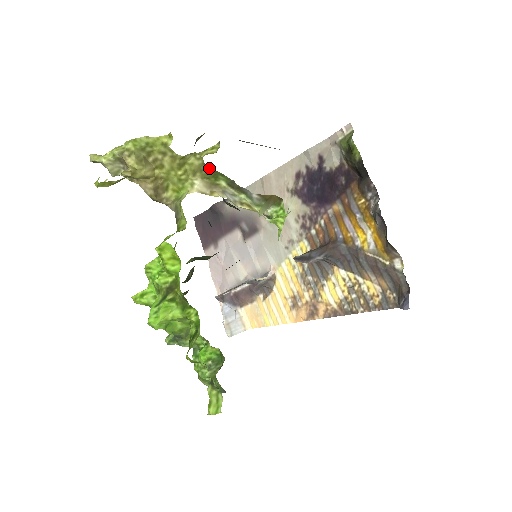
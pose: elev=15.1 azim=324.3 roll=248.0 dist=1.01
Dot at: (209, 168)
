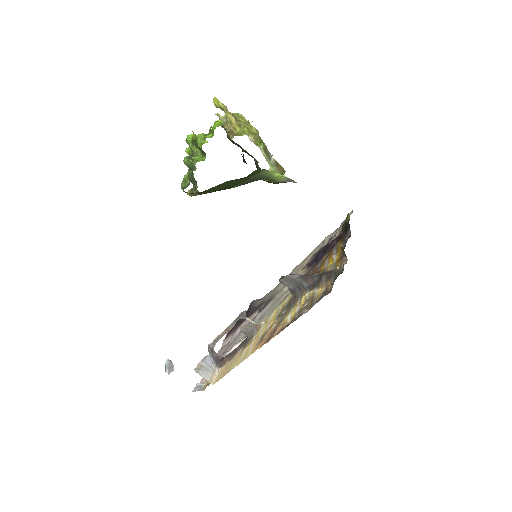
Dot at: (259, 136)
